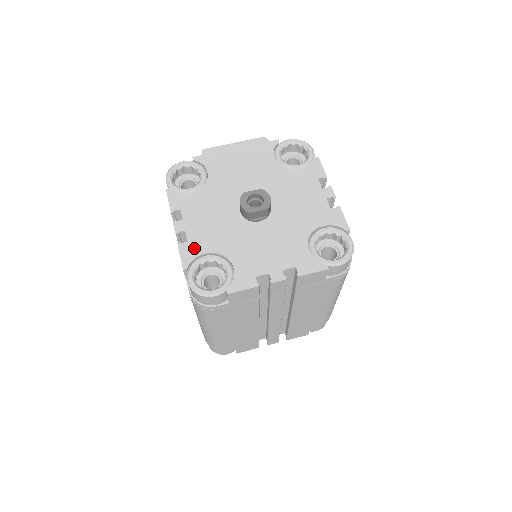
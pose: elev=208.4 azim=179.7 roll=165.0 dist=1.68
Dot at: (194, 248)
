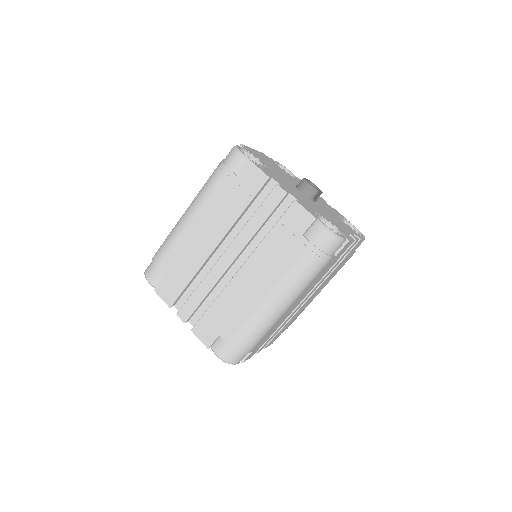
Dot at: (306, 206)
